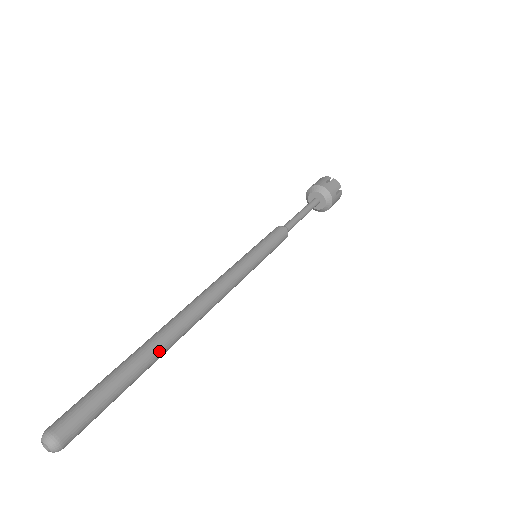
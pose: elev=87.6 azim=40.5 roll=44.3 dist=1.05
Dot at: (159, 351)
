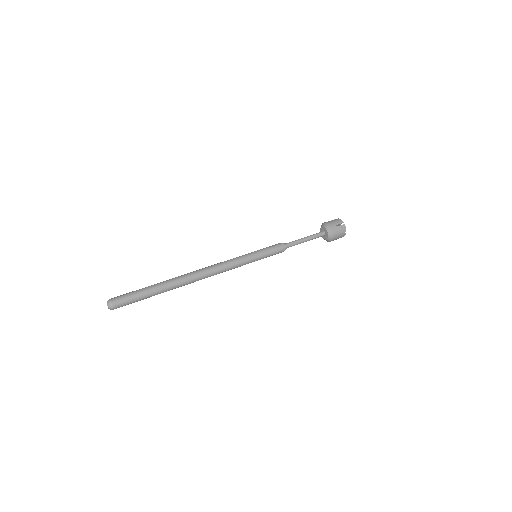
Dot at: (172, 287)
